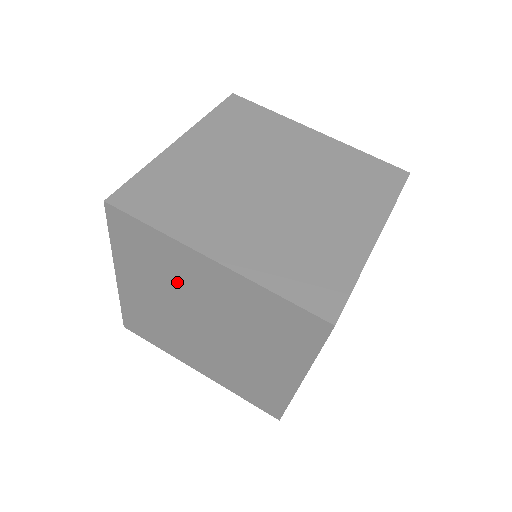
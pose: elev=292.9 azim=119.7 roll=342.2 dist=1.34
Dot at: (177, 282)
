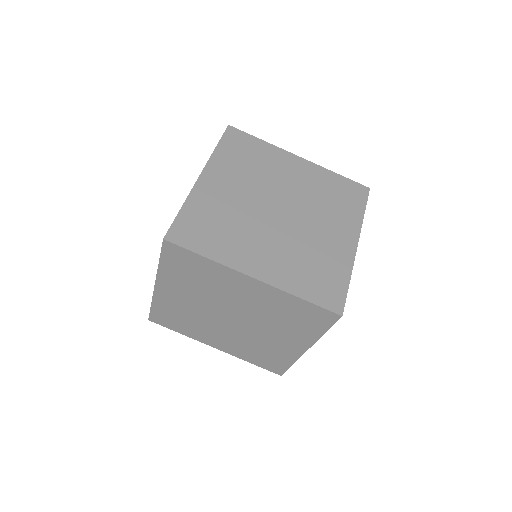
Dot at: (216, 291)
